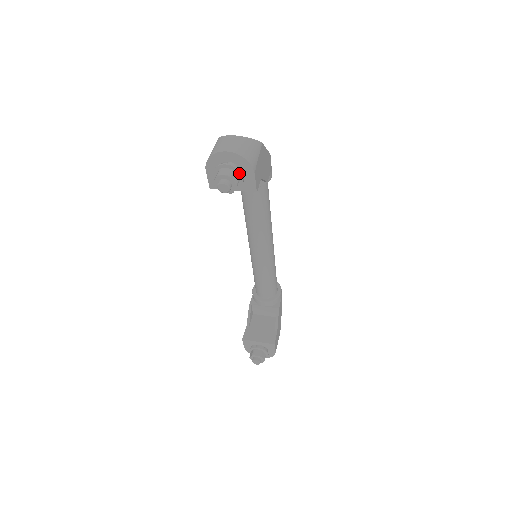
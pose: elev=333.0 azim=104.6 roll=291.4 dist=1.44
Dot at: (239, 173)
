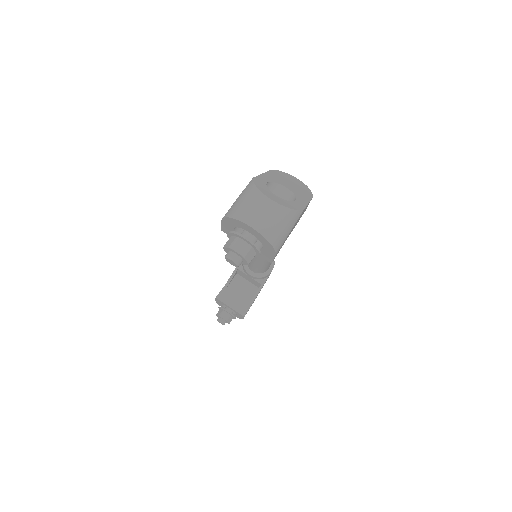
Dot at: (257, 251)
